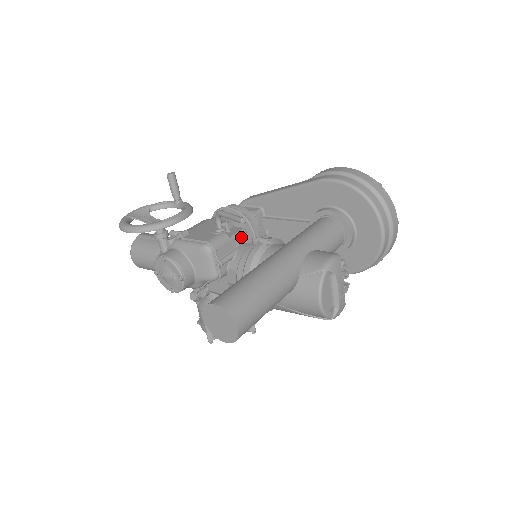
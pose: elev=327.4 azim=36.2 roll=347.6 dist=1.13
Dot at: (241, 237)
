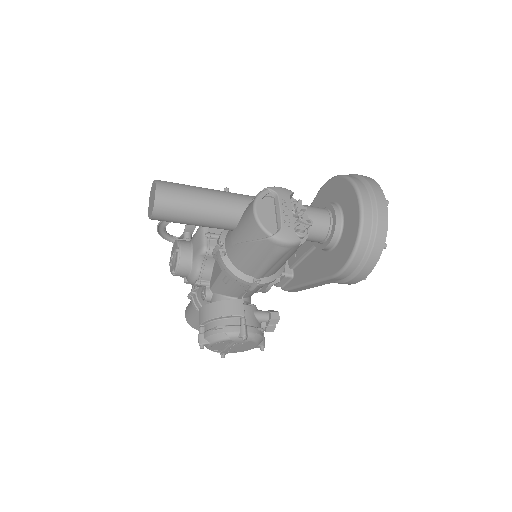
Dot at: occluded
